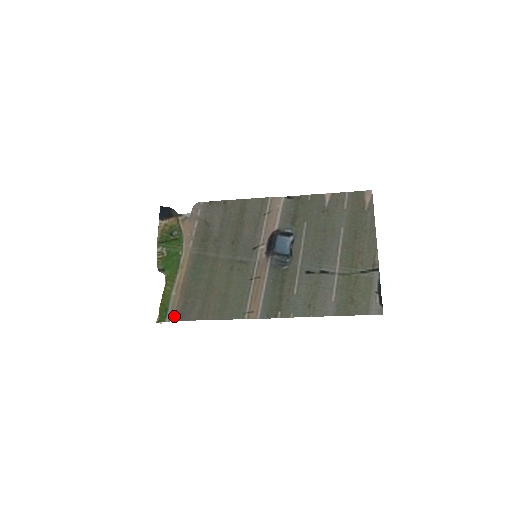
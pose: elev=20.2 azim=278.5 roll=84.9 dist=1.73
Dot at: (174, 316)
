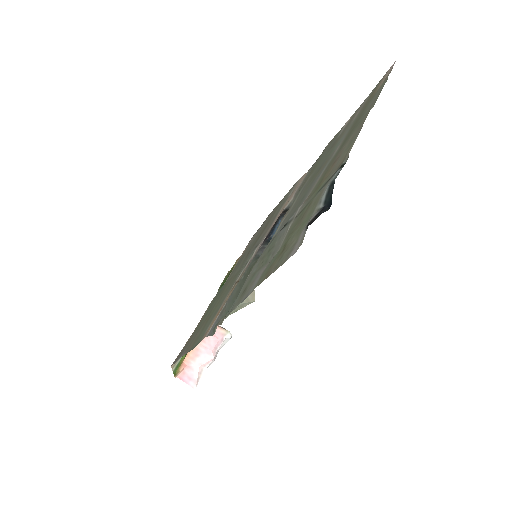
Dot at: (175, 360)
